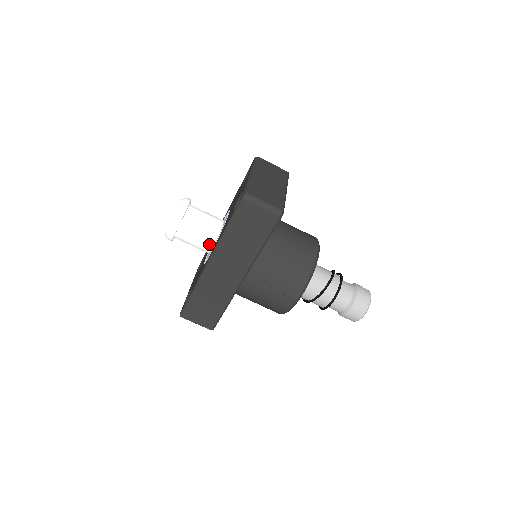
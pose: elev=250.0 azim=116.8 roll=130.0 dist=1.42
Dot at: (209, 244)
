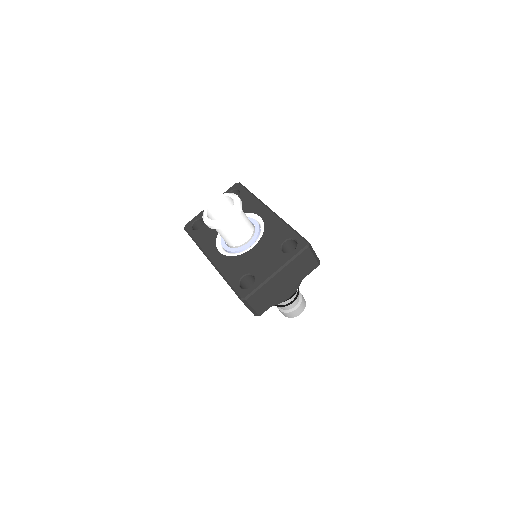
Dot at: (226, 242)
